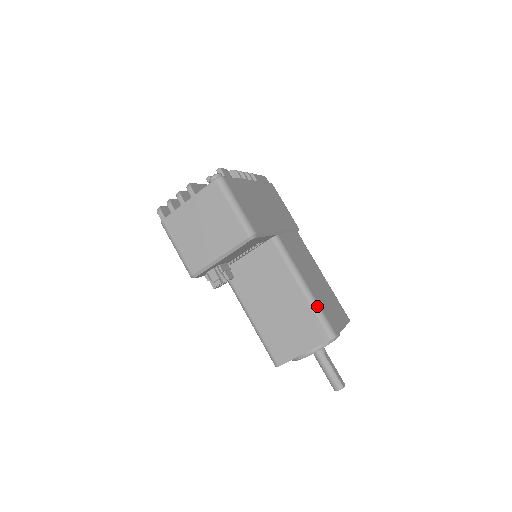
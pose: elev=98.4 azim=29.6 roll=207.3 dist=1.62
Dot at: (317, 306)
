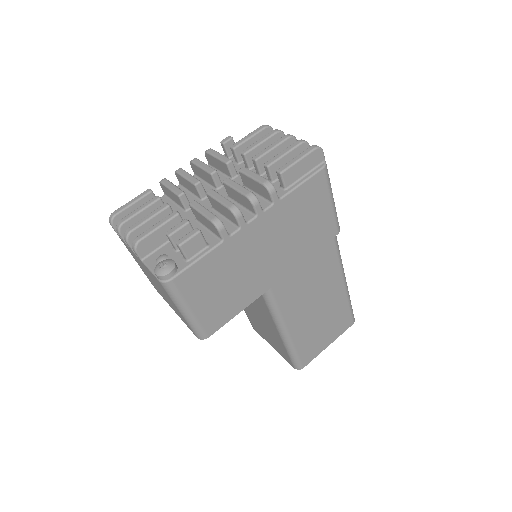
Dot at: (291, 349)
